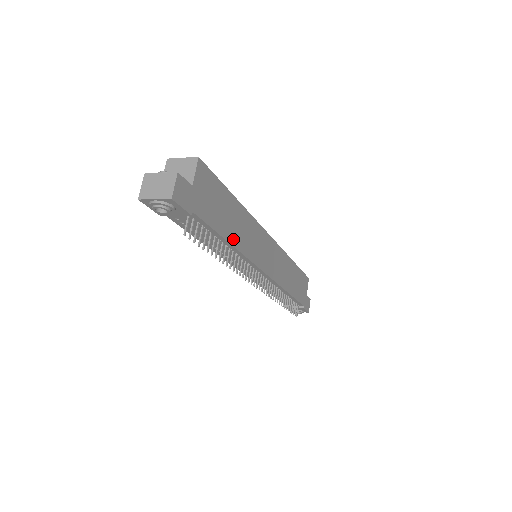
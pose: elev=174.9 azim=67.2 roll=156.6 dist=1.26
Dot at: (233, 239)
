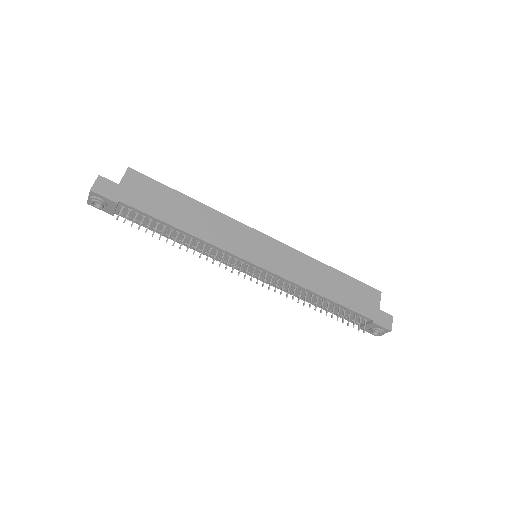
Dot at: (187, 228)
